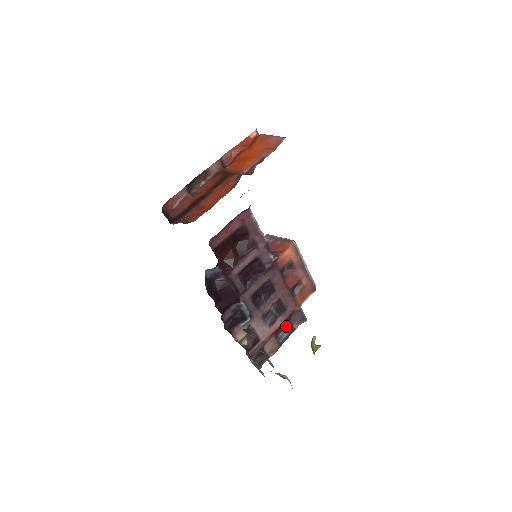
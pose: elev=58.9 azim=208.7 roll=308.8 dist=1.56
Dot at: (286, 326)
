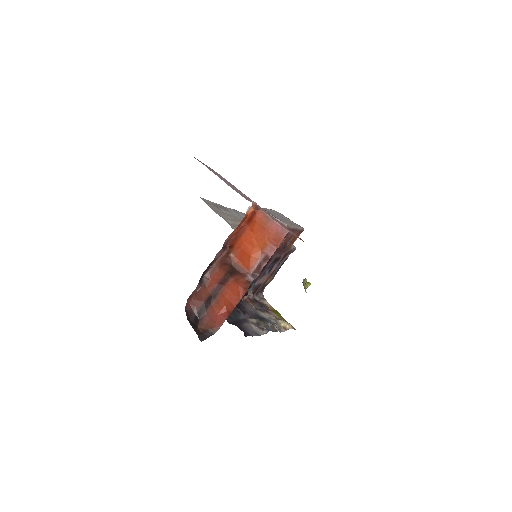
Dot at: occluded
